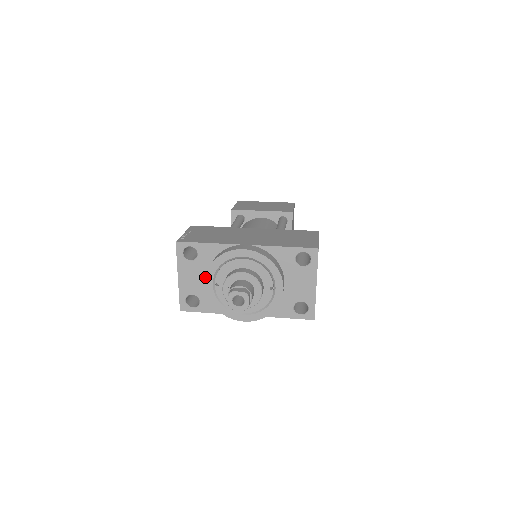
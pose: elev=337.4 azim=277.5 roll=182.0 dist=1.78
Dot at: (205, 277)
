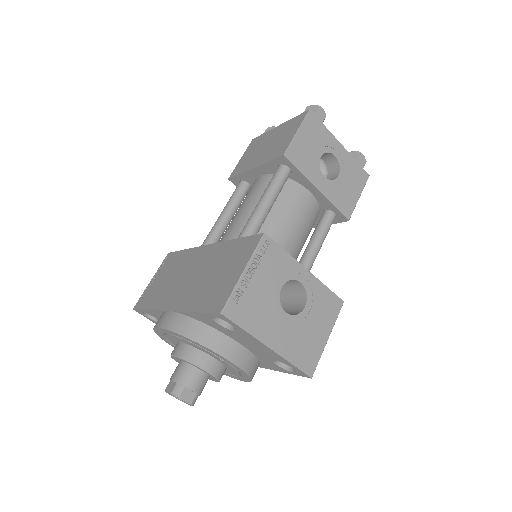
Dot at: occluded
